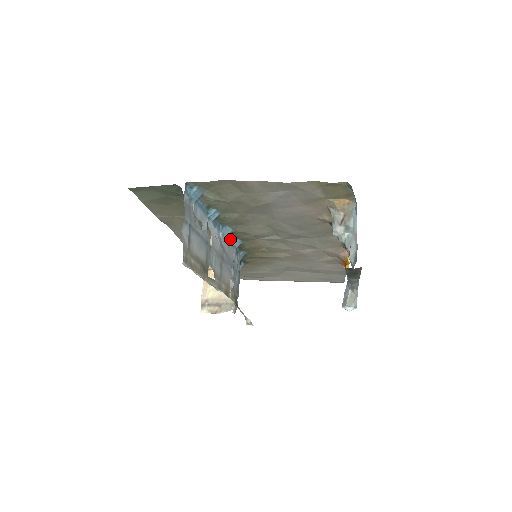
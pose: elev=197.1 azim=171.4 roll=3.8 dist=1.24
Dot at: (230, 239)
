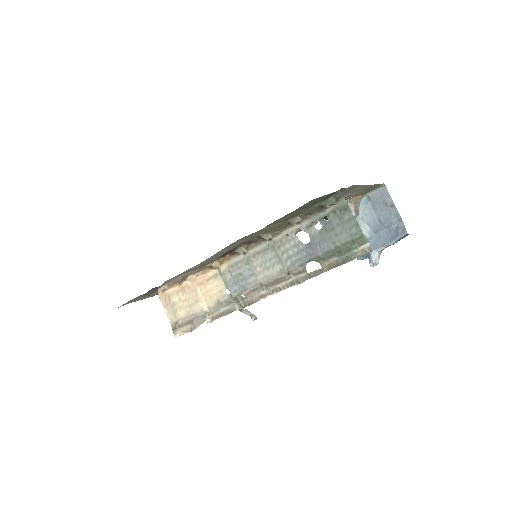
Dot at: (254, 243)
